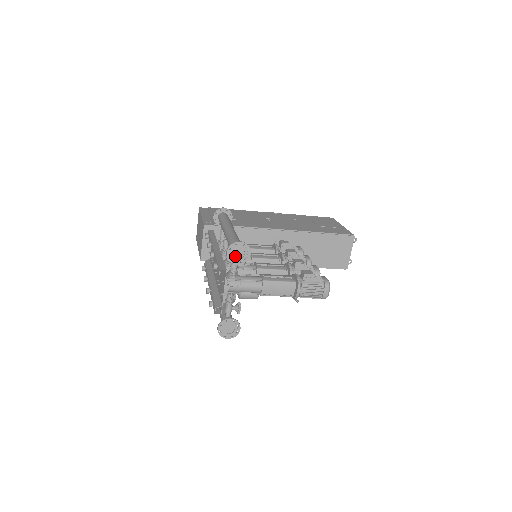
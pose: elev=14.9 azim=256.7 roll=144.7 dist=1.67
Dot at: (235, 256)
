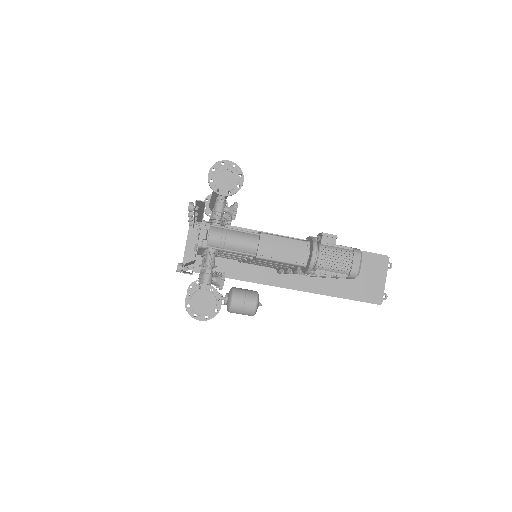
Dot at: (220, 182)
